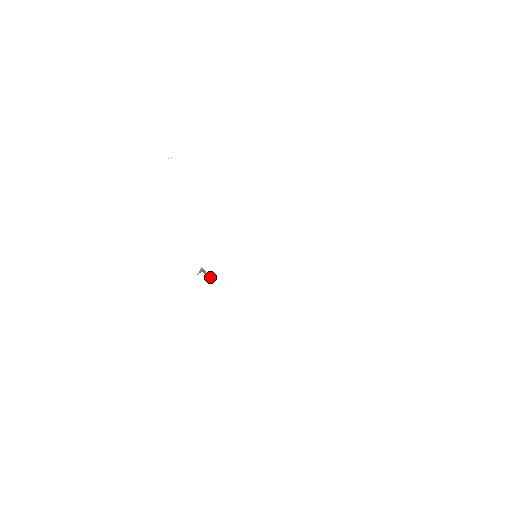
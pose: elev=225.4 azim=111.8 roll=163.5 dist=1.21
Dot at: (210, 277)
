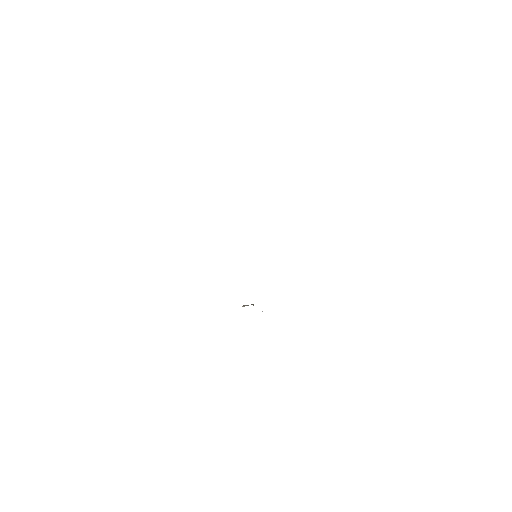
Dot at: (253, 304)
